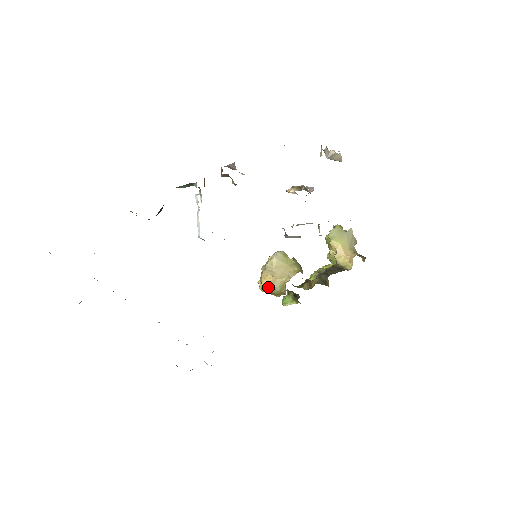
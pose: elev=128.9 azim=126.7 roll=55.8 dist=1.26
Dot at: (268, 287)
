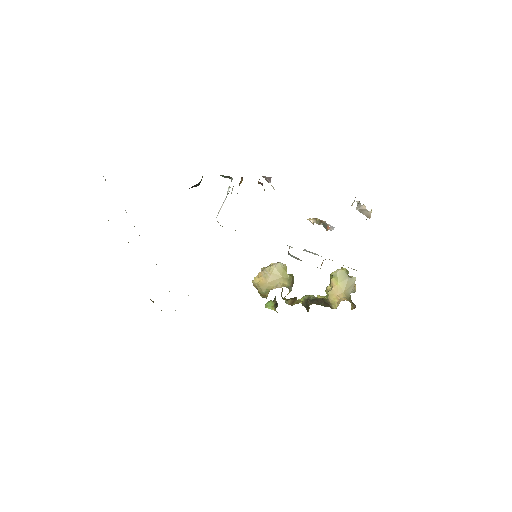
Dot at: (257, 285)
